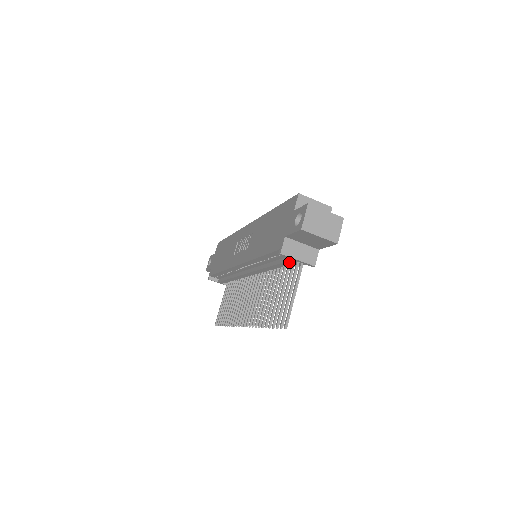
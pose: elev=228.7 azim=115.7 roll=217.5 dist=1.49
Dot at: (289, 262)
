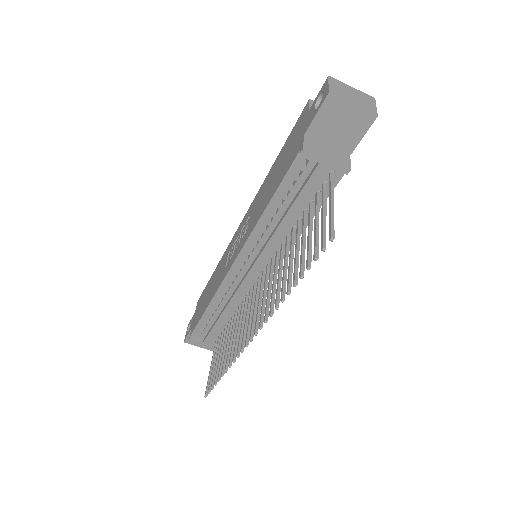
Dot at: (313, 178)
